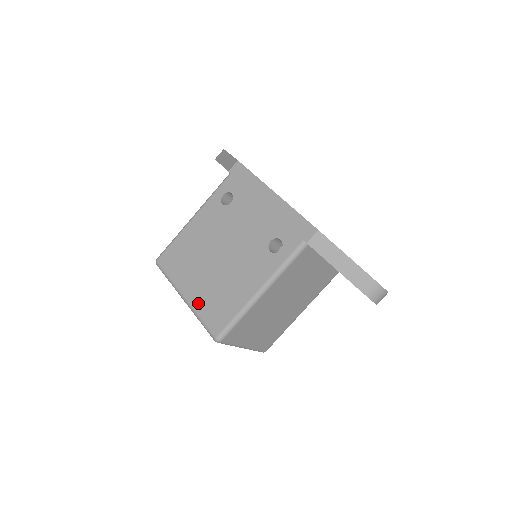
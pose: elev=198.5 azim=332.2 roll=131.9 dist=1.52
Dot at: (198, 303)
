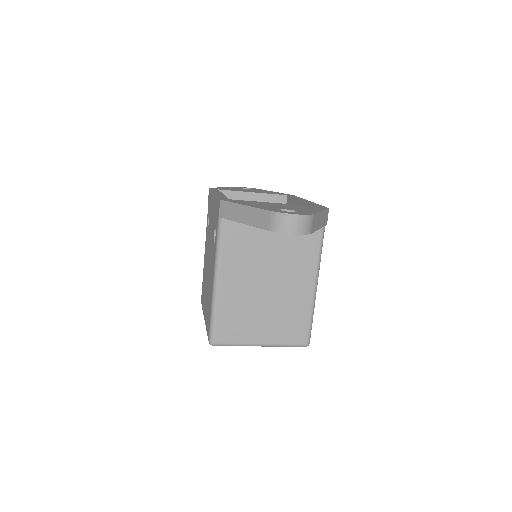
Dot at: (206, 319)
